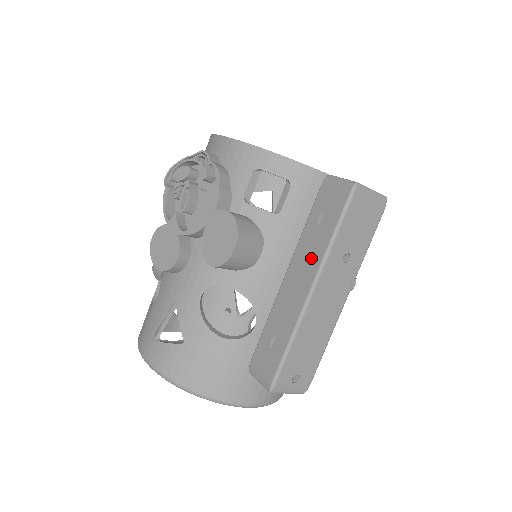
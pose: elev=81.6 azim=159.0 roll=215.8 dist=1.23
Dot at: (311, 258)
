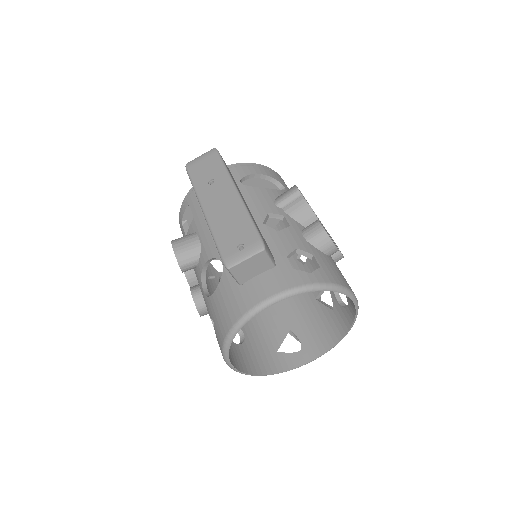
Dot at: occluded
